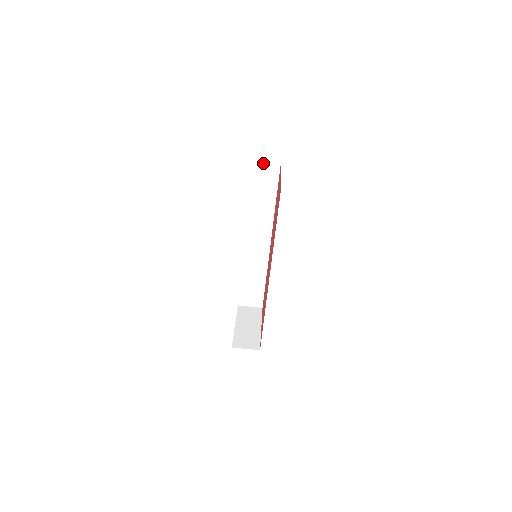
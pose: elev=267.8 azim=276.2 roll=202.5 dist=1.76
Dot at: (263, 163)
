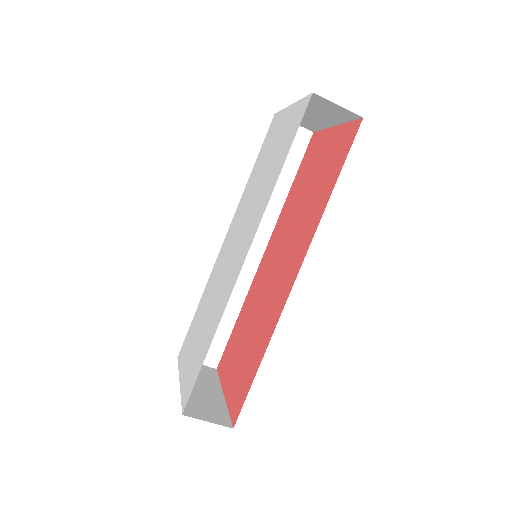
Dot at: occluded
